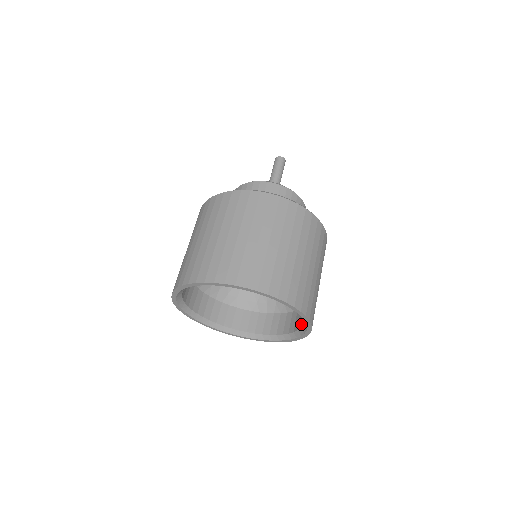
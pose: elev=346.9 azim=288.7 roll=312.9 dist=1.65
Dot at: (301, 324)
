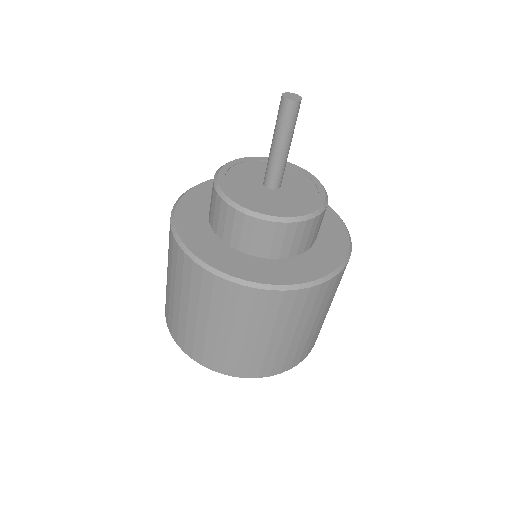
Dot at: occluded
